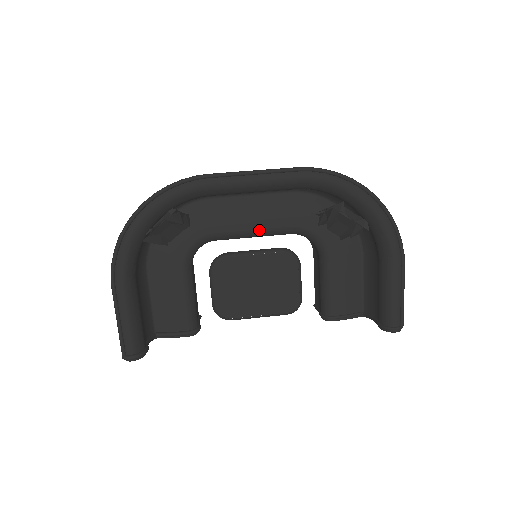
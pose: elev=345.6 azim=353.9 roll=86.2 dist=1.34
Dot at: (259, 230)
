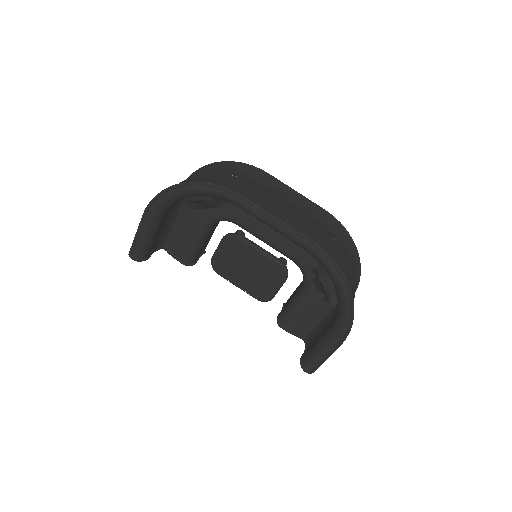
Dot at: (269, 243)
